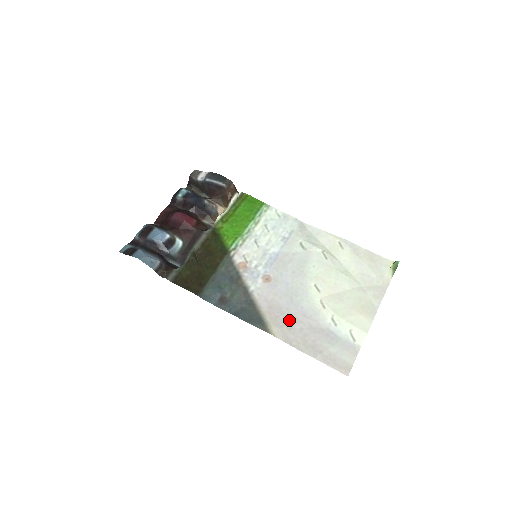
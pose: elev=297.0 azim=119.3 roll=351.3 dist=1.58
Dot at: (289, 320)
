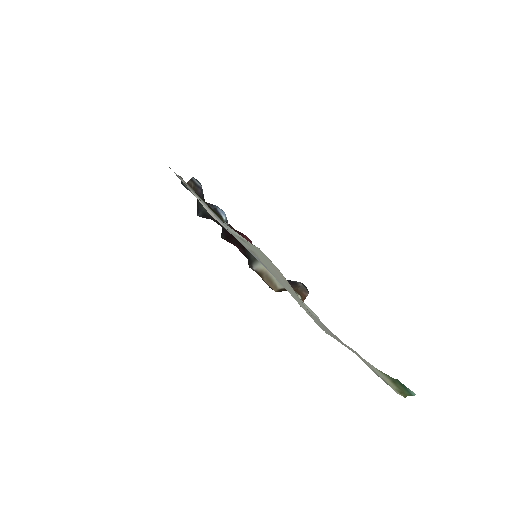
Dot at: occluded
